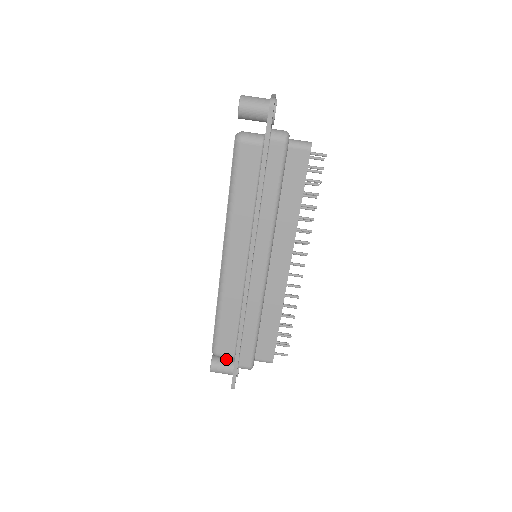
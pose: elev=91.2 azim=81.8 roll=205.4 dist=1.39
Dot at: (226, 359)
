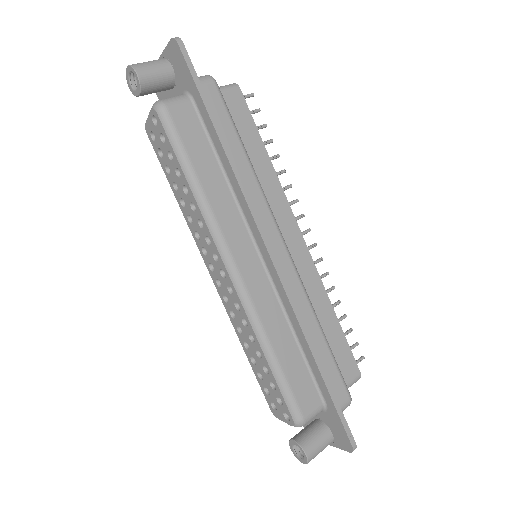
Dot at: (310, 427)
